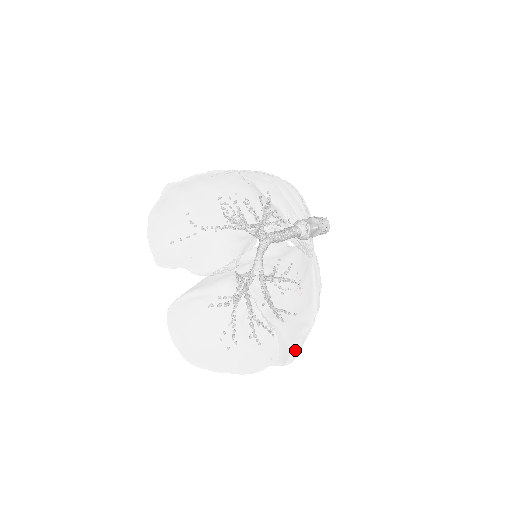
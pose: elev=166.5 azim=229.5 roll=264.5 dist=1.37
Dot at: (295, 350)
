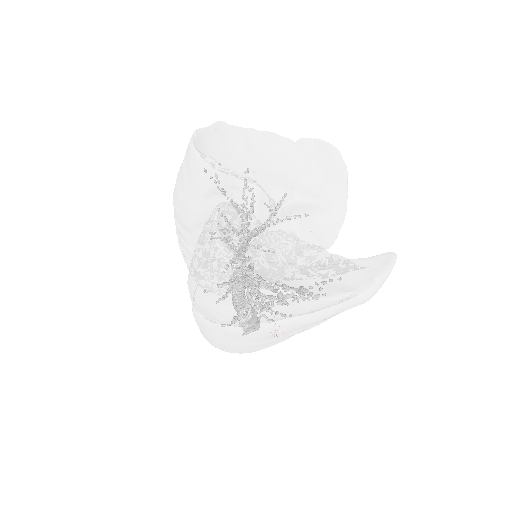
Dot at: (395, 253)
